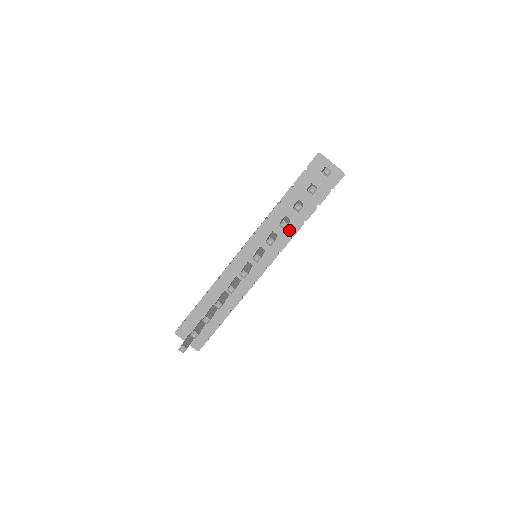
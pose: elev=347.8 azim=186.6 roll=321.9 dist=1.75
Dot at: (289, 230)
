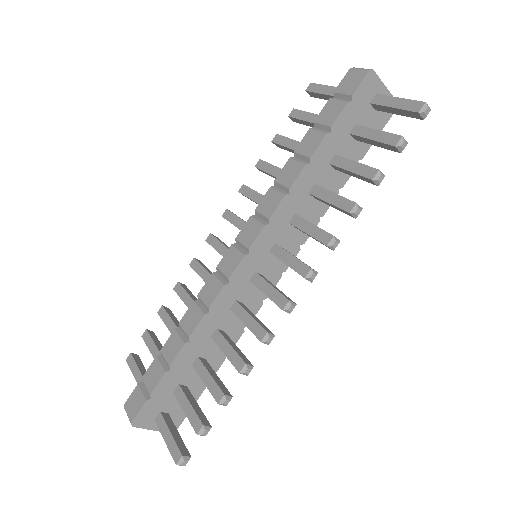
Dot at: (318, 207)
